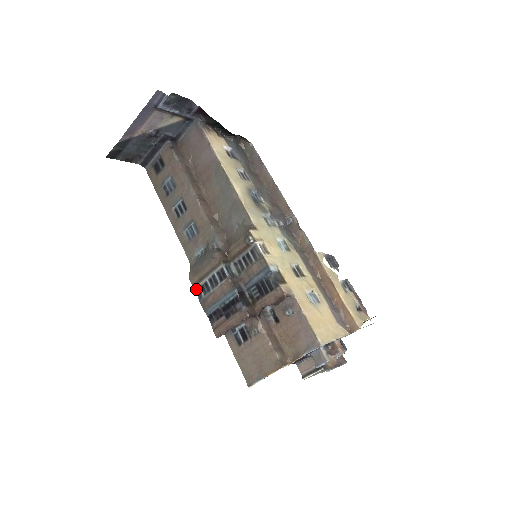
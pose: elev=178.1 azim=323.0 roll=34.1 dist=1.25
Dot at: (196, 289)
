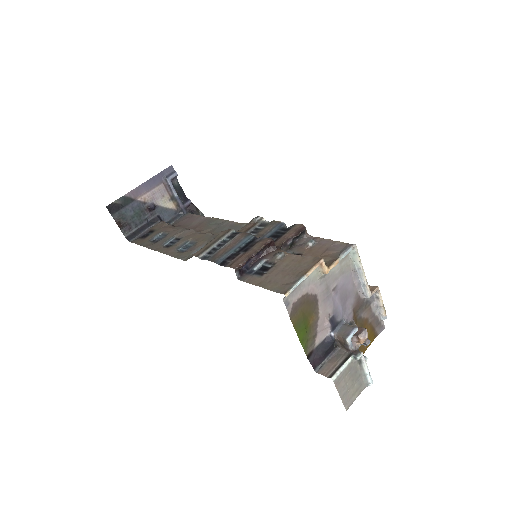
Dot at: (200, 257)
